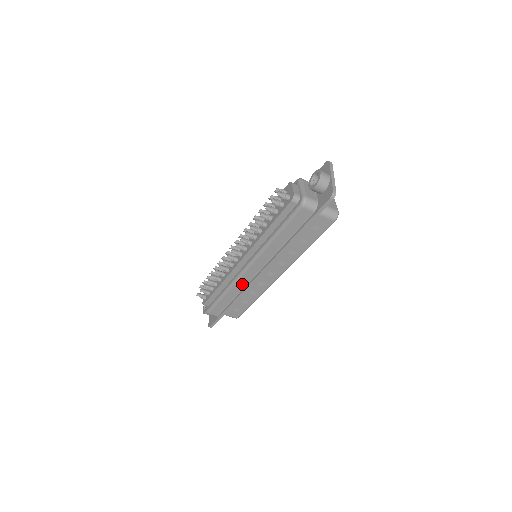
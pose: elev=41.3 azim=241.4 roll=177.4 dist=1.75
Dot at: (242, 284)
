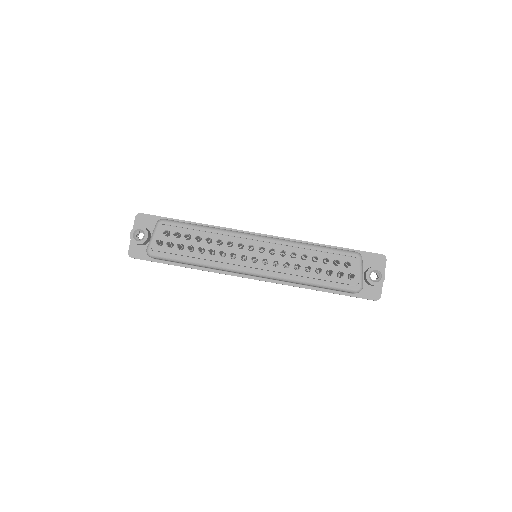
Dot at: occluded
